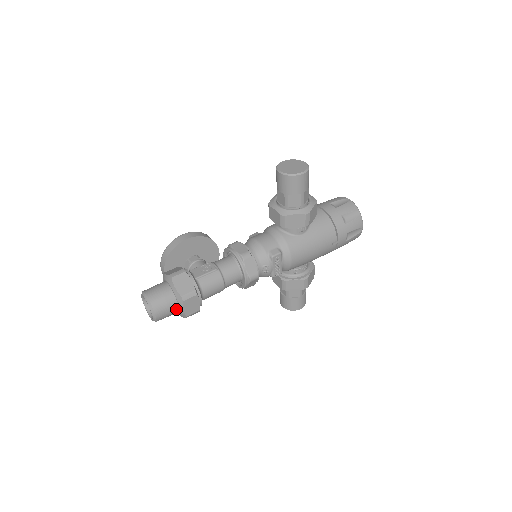
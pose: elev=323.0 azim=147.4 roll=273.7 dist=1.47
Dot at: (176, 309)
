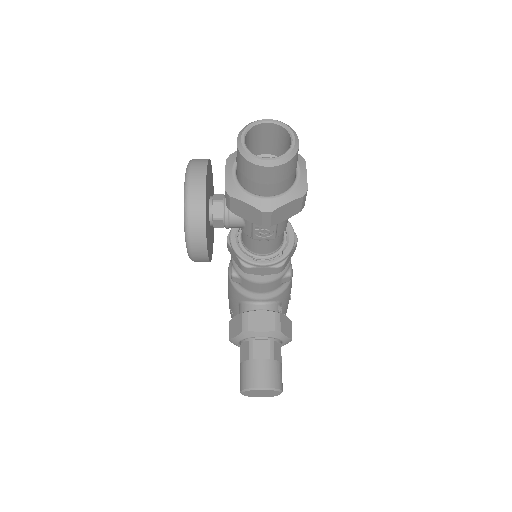
Dot at: (295, 171)
